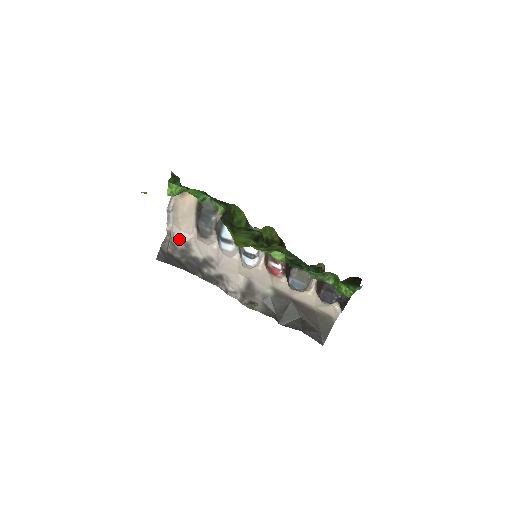
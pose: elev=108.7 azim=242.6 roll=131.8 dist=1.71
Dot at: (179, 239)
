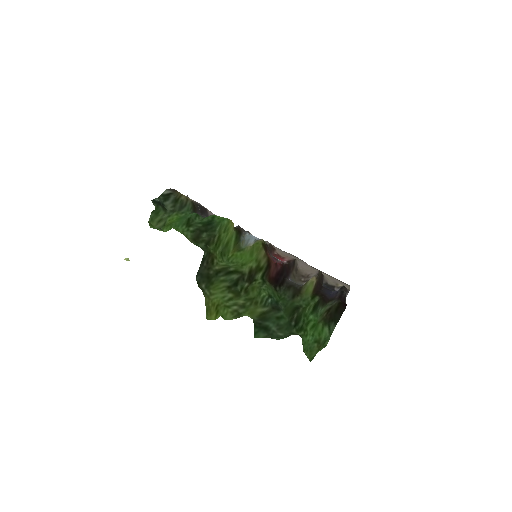
Dot at: occluded
